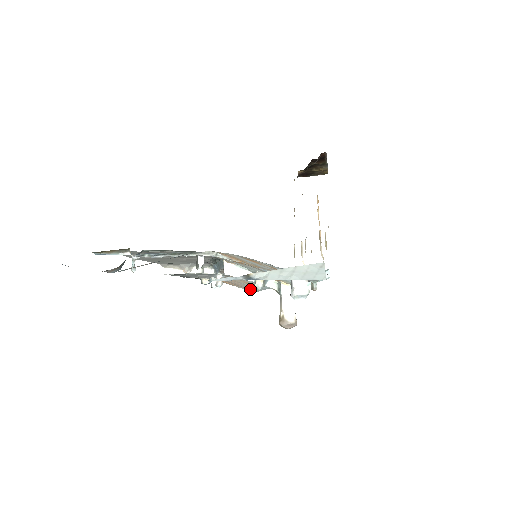
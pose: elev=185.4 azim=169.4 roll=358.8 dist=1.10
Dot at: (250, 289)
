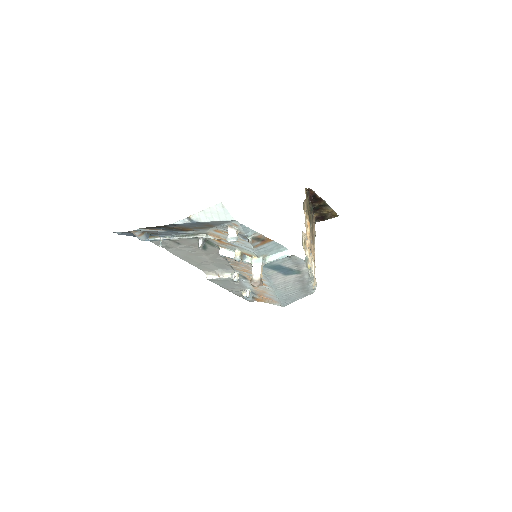
Dot at: (275, 299)
